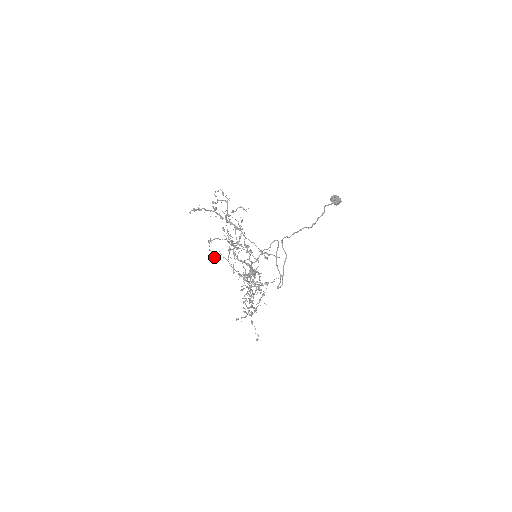
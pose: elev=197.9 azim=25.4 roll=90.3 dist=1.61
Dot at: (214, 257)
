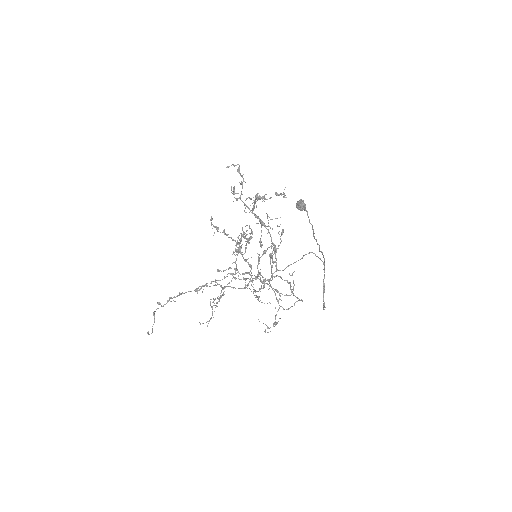
Dot at: (248, 258)
